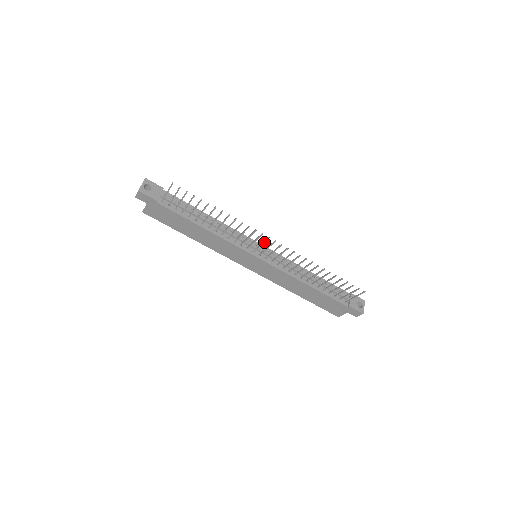
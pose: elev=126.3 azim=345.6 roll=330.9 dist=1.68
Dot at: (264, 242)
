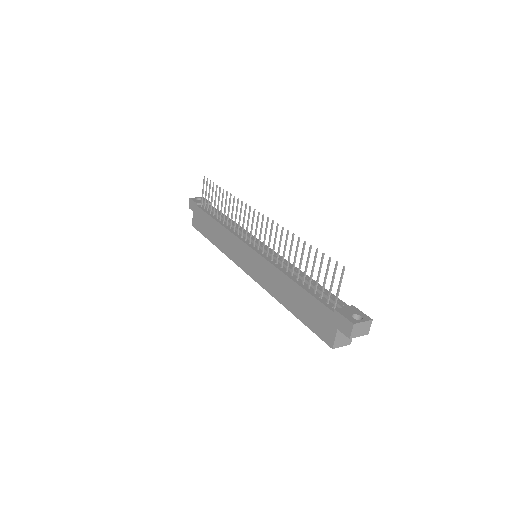
Dot at: (253, 220)
